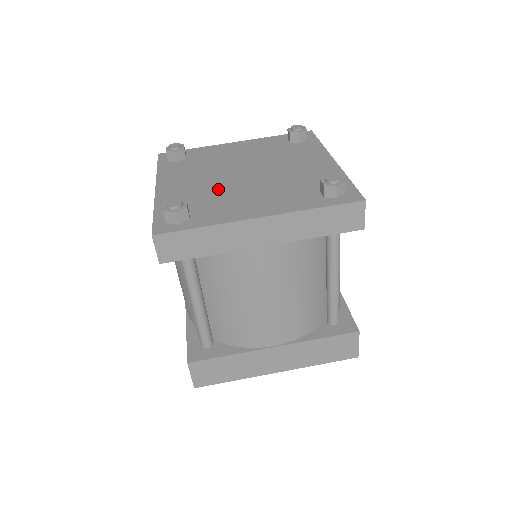
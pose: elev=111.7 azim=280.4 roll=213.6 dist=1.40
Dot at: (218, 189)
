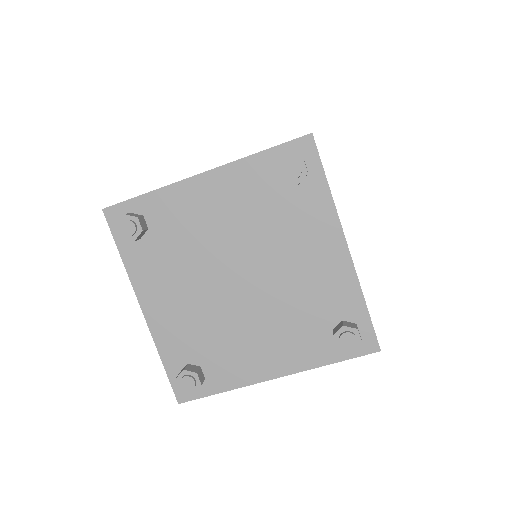
Dot at: (216, 319)
